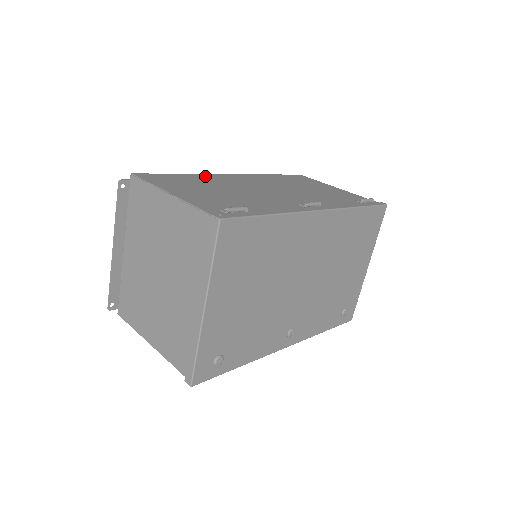
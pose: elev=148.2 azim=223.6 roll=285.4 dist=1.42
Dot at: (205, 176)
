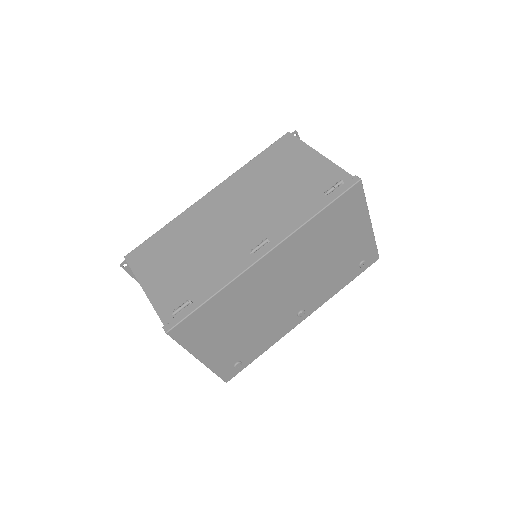
Dot at: (181, 220)
